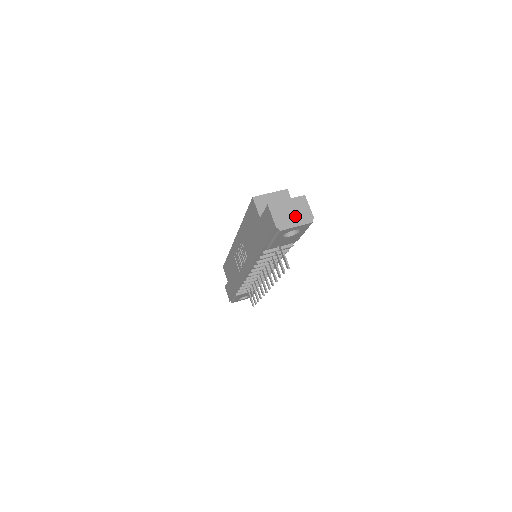
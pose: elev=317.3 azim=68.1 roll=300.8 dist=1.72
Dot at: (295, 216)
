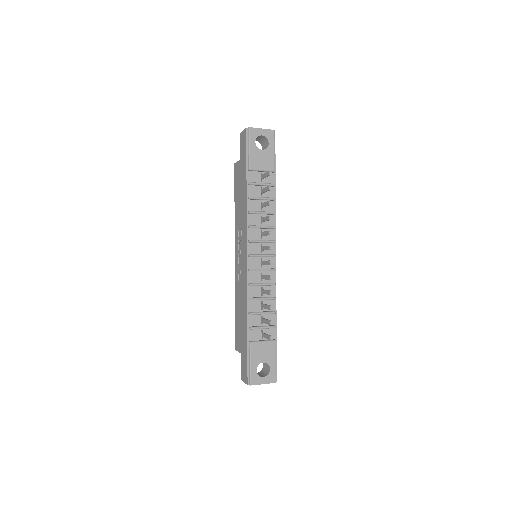
Dot at: occluded
